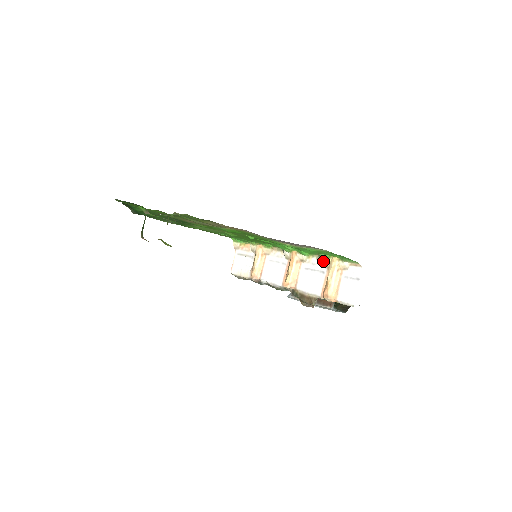
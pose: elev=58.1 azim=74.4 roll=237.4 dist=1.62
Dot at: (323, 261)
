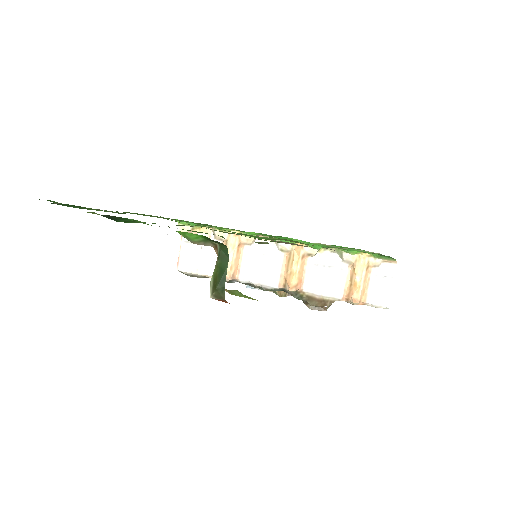
Dot at: (345, 257)
